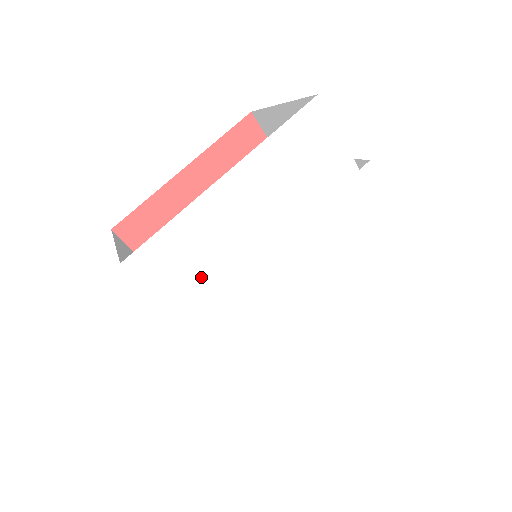
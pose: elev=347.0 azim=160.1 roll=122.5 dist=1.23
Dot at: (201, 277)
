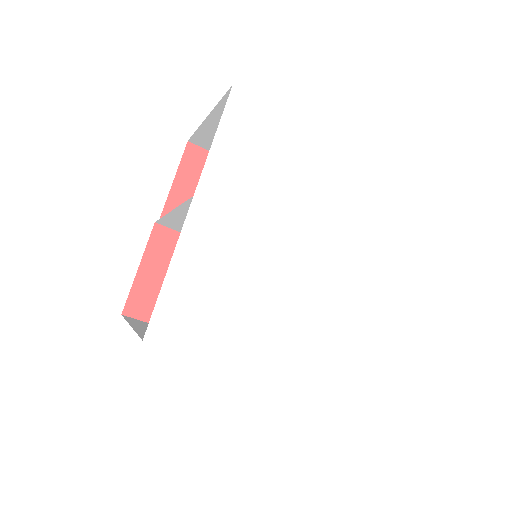
Dot at: (255, 163)
